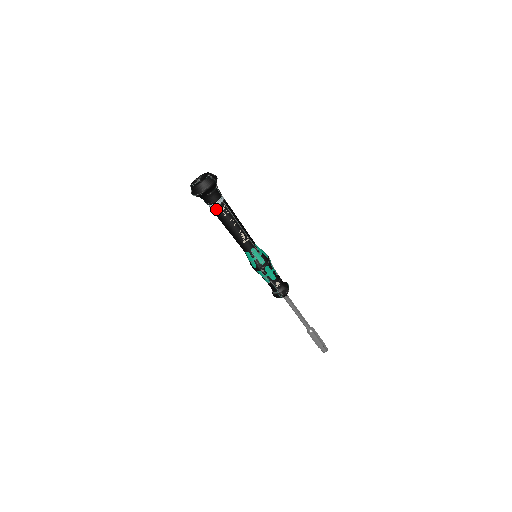
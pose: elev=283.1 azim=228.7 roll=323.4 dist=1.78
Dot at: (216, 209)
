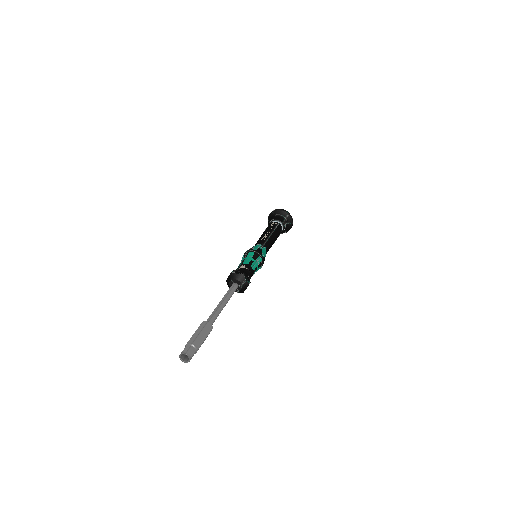
Dot at: (270, 223)
